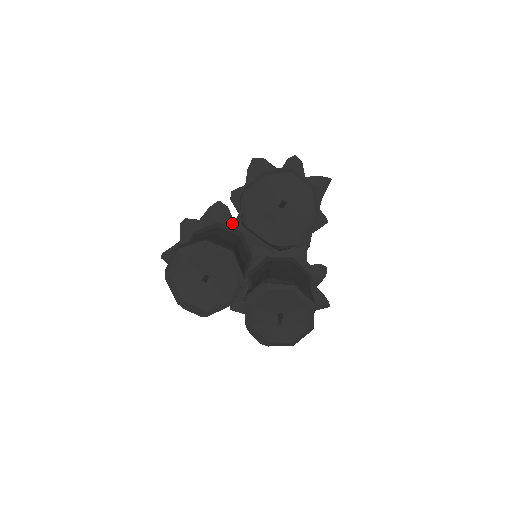
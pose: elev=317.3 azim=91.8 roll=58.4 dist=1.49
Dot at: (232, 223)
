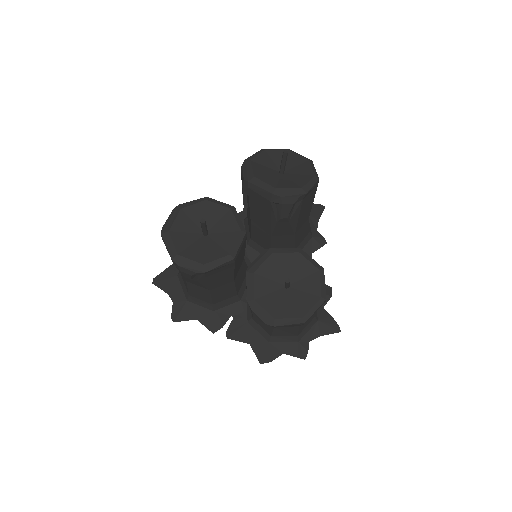
Dot at: occluded
